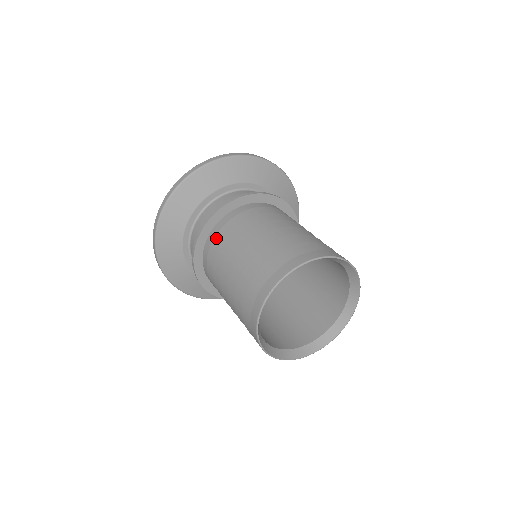
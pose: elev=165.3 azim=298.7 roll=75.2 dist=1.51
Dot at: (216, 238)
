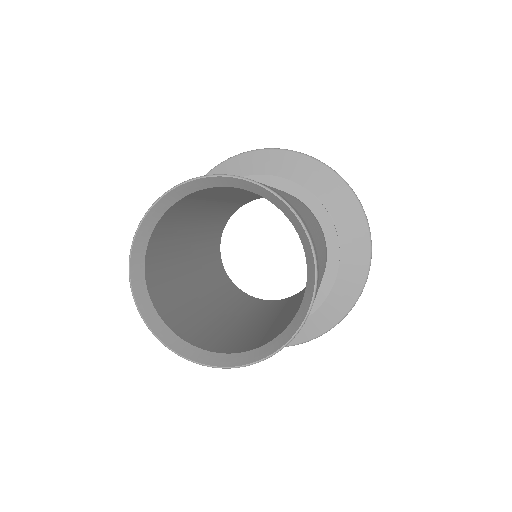
Dot at: occluded
